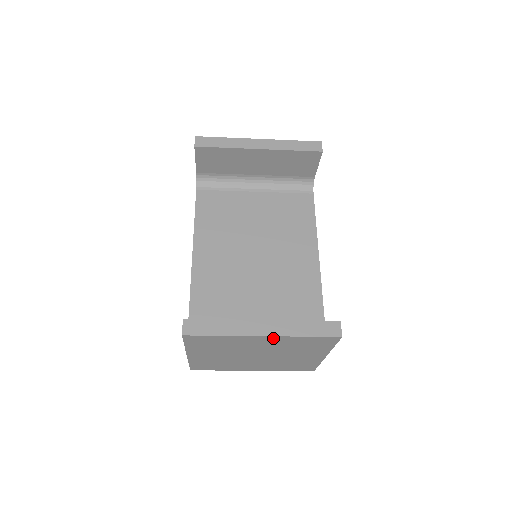
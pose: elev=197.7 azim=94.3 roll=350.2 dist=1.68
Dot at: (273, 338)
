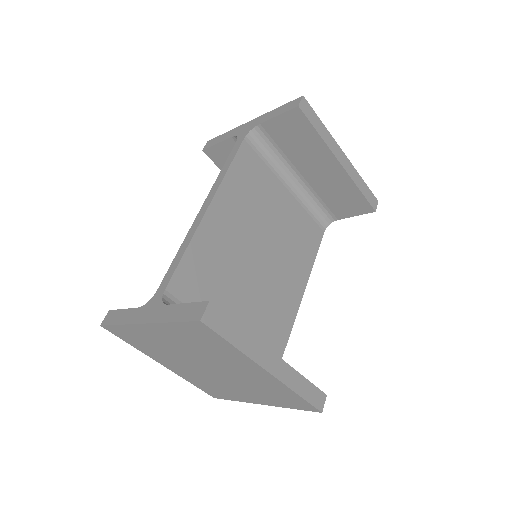
Dot at: (270, 377)
